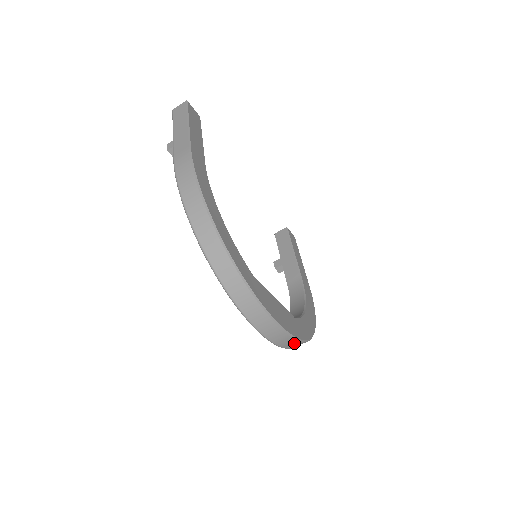
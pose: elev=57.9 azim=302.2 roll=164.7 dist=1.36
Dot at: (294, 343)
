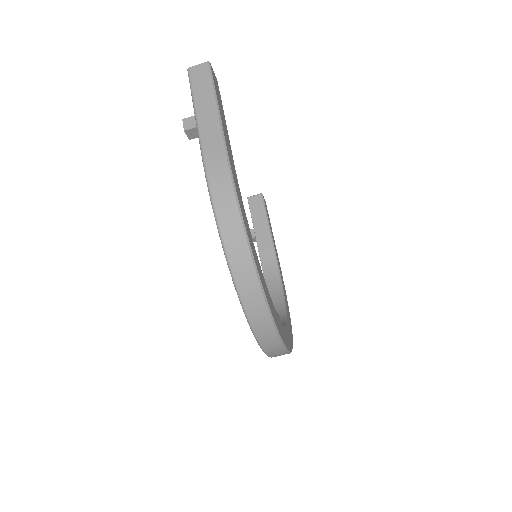
Dot at: occluded
